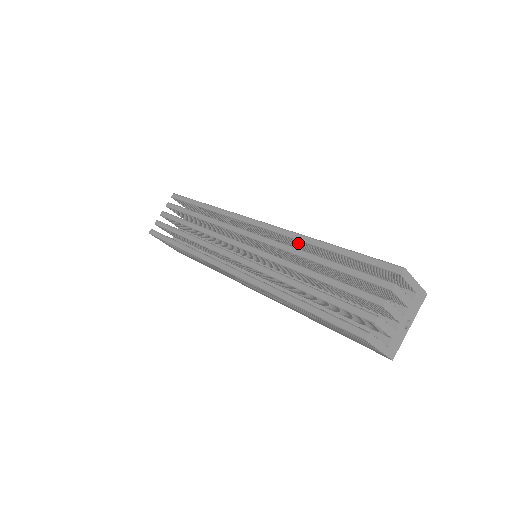
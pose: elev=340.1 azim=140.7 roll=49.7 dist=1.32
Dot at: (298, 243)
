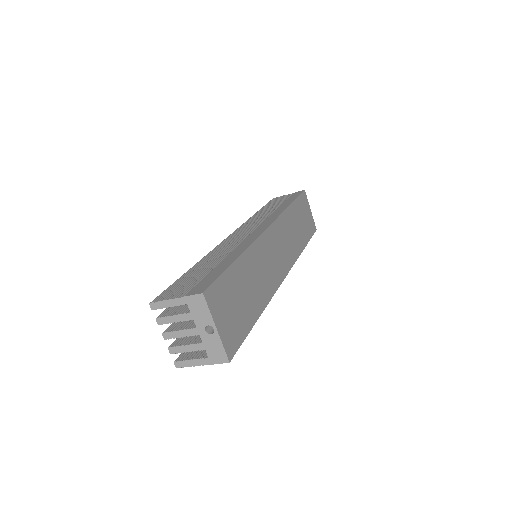
Dot at: occluded
